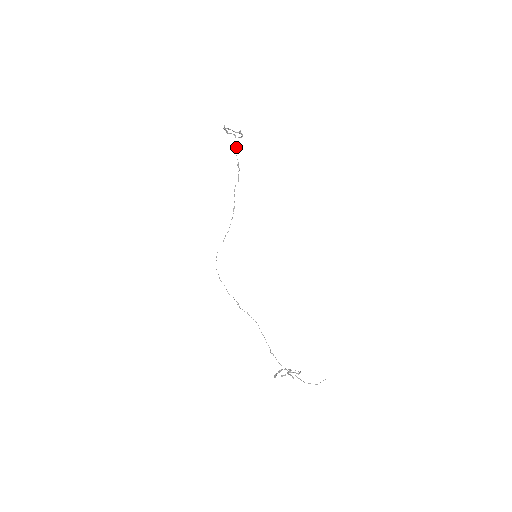
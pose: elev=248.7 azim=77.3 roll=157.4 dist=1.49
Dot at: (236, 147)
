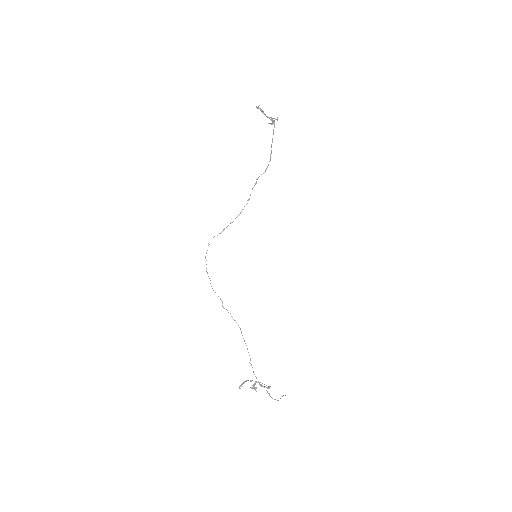
Dot at: occluded
